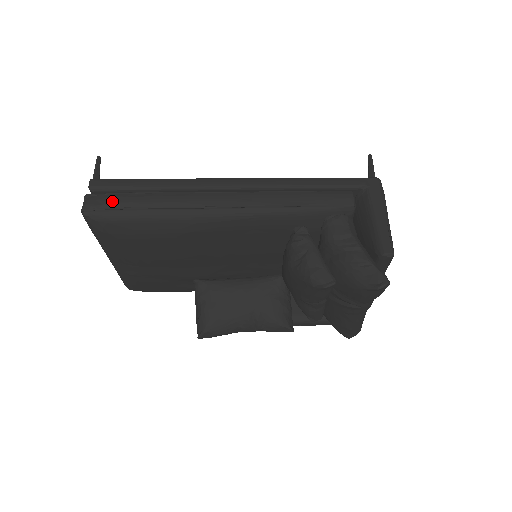
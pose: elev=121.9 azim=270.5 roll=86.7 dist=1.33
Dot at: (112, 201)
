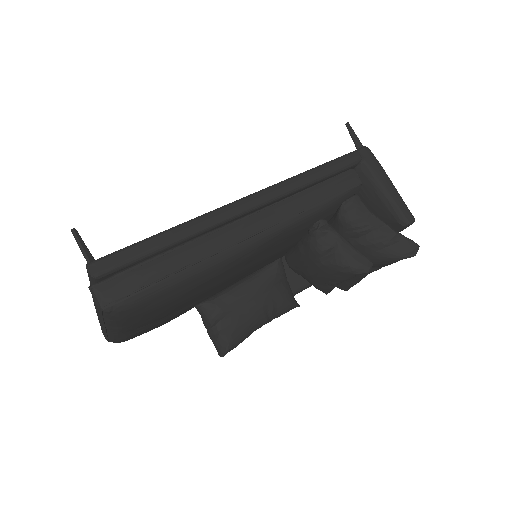
Dot at: (134, 281)
